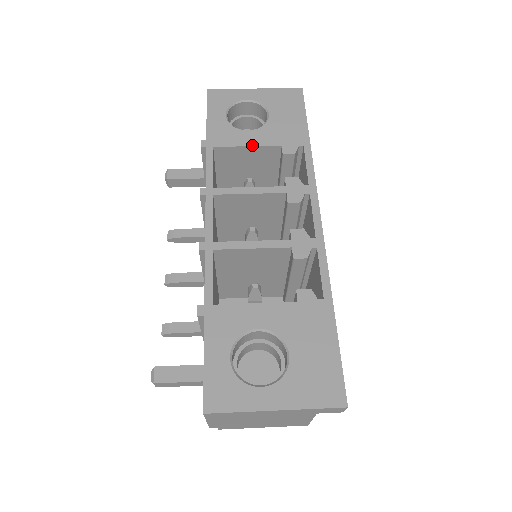
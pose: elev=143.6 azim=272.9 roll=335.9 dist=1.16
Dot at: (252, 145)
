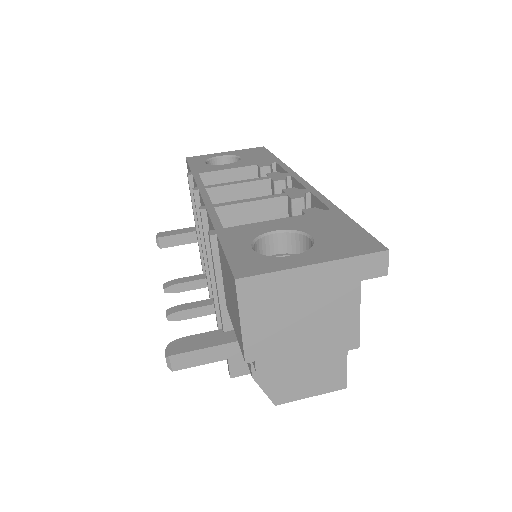
Dot at: (232, 168)
